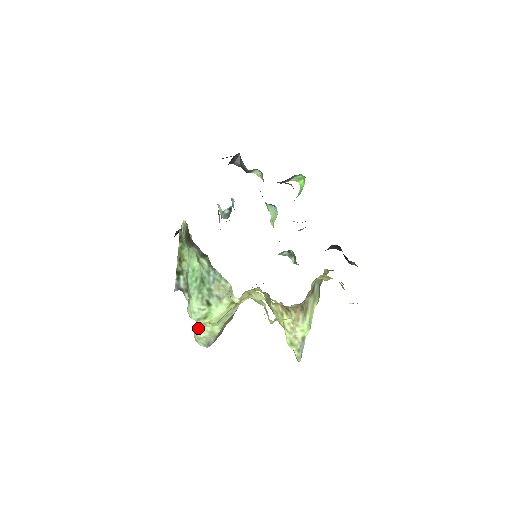
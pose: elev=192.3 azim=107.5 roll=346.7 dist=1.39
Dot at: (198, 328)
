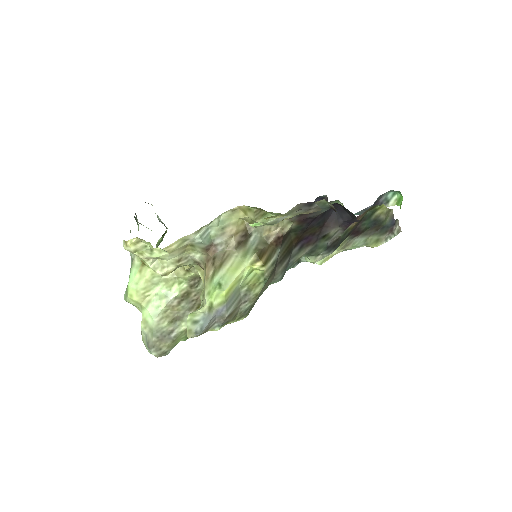
Dot at: occluded
